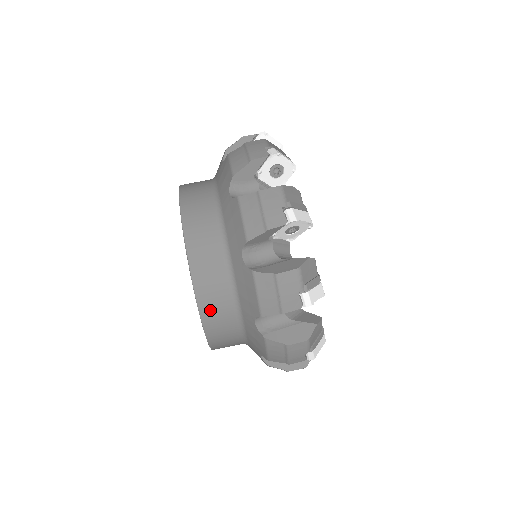
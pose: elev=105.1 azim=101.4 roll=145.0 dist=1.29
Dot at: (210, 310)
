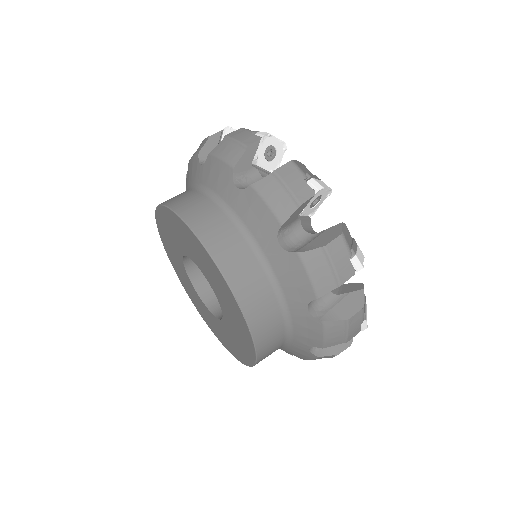
Dot at: (265, 352)
